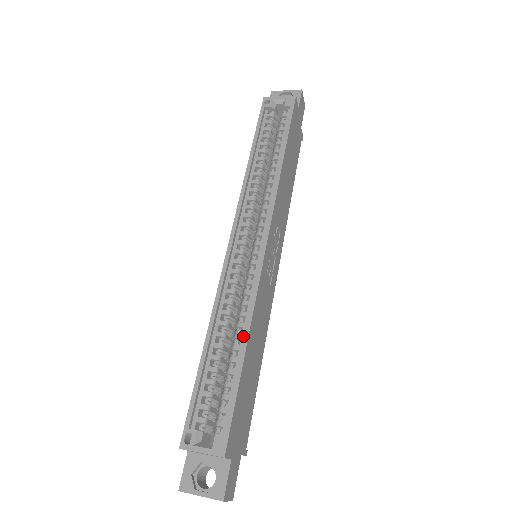
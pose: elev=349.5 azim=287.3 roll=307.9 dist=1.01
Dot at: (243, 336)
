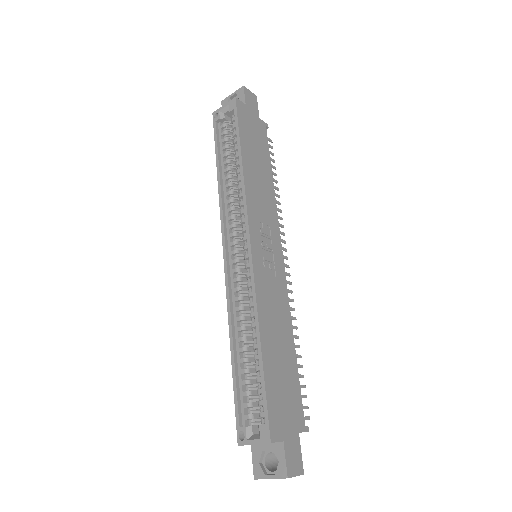
Dot at: (257, 334)
